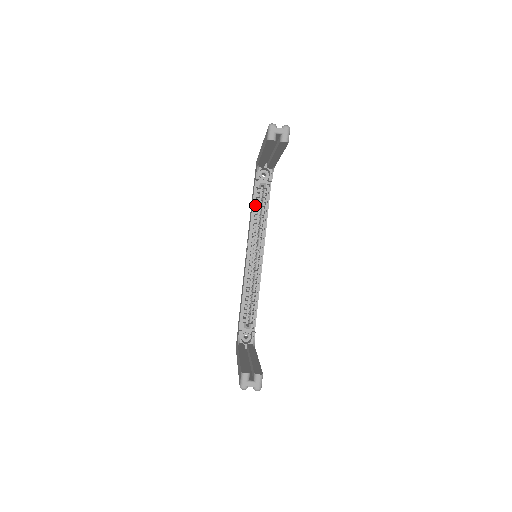
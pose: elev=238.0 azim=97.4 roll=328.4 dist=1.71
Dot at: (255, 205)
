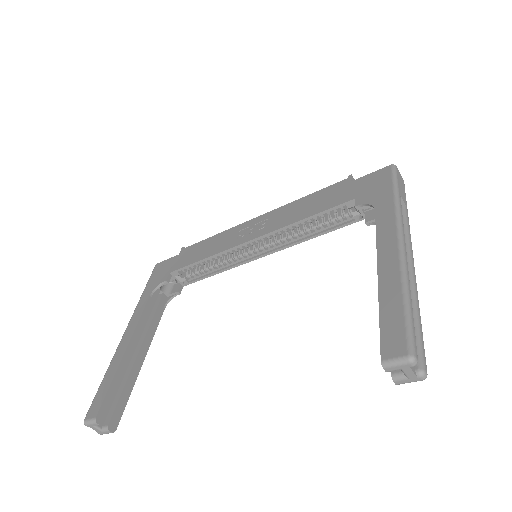
Dot at: (320, 215)
